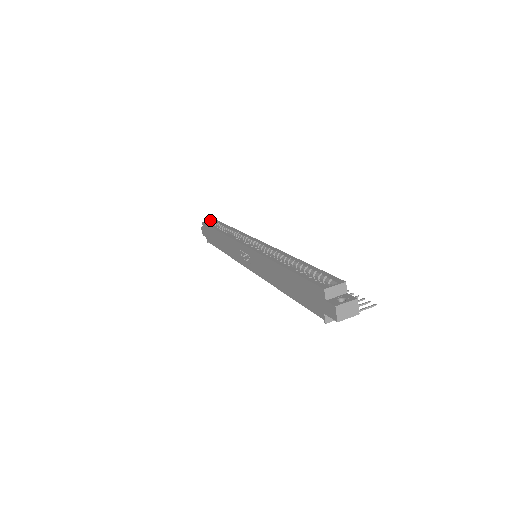
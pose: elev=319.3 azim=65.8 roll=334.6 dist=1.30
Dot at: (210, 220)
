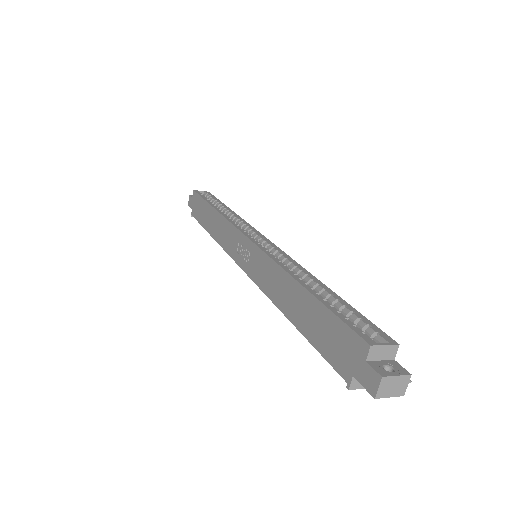
Dot at: (204, 191)
